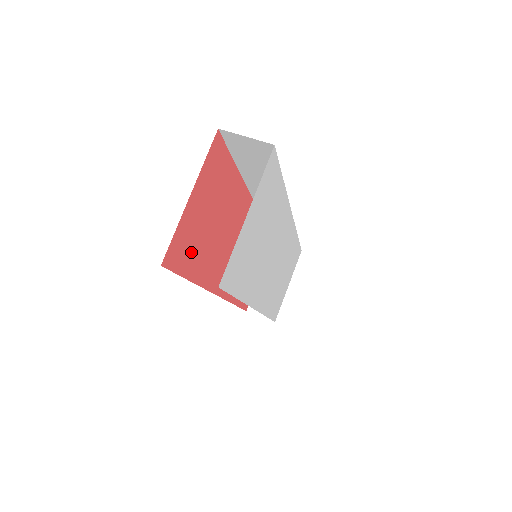
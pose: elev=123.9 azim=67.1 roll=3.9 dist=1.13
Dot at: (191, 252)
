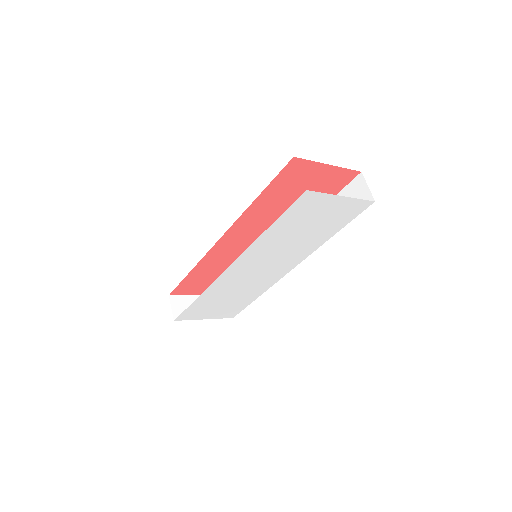
Dot at: (284, 185)
